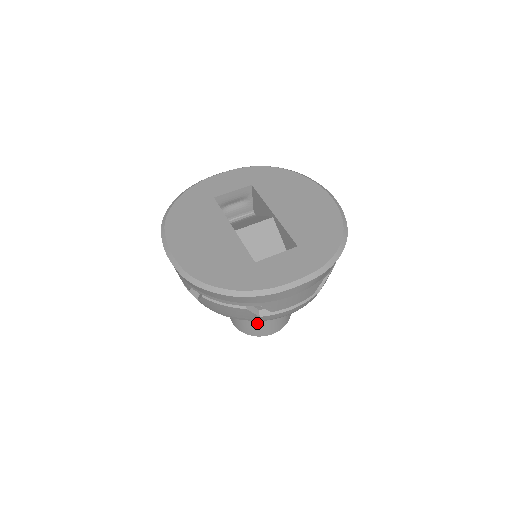
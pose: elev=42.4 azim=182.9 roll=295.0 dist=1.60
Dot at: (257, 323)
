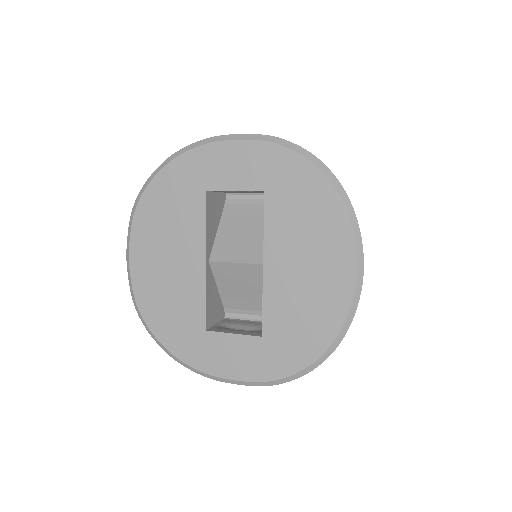
Dot at: occluded
